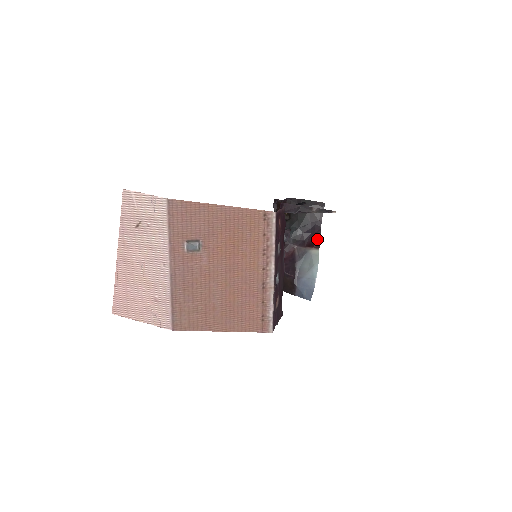
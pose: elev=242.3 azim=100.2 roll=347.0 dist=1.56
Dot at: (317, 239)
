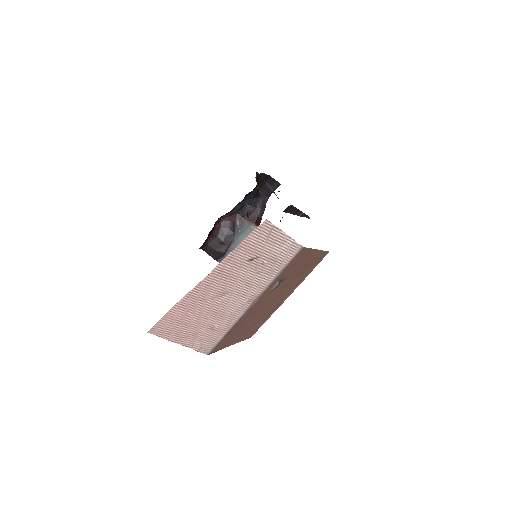
Dot at: (260, 216)
